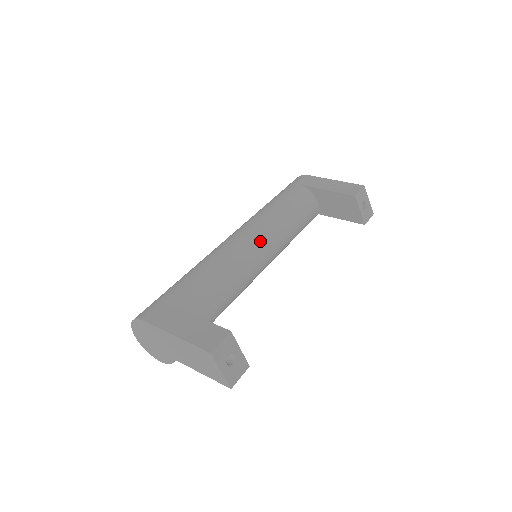
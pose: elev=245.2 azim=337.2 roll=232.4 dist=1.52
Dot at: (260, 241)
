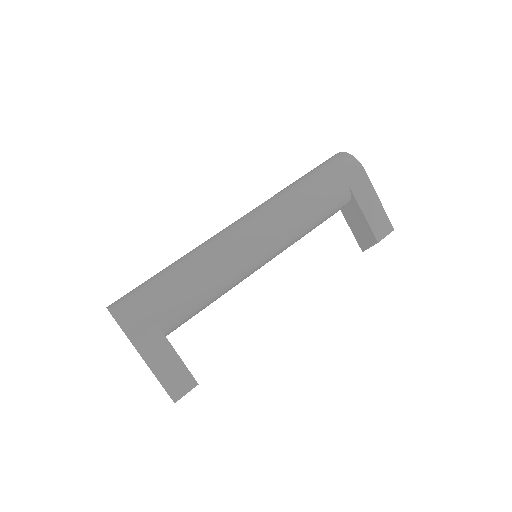
Dot at: (269, 257)
